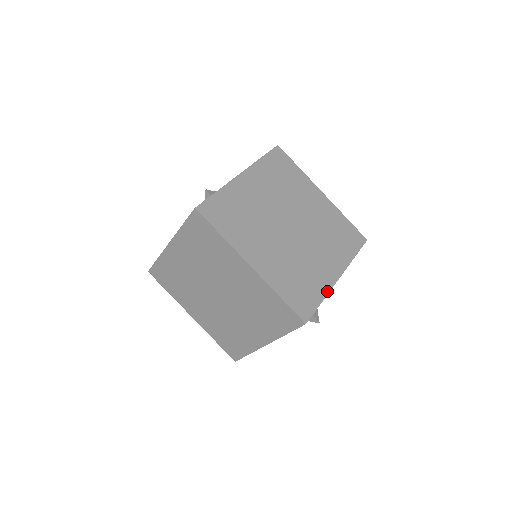
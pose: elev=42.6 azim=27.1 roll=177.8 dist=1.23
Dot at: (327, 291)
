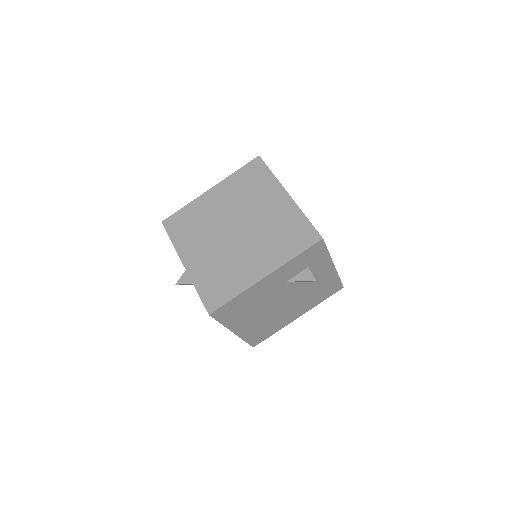
Dot at: occluded
